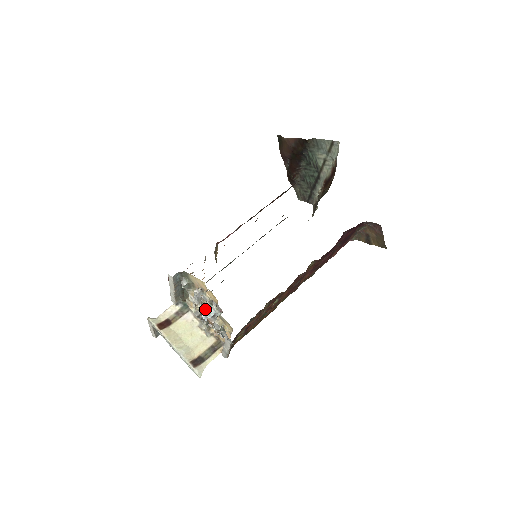
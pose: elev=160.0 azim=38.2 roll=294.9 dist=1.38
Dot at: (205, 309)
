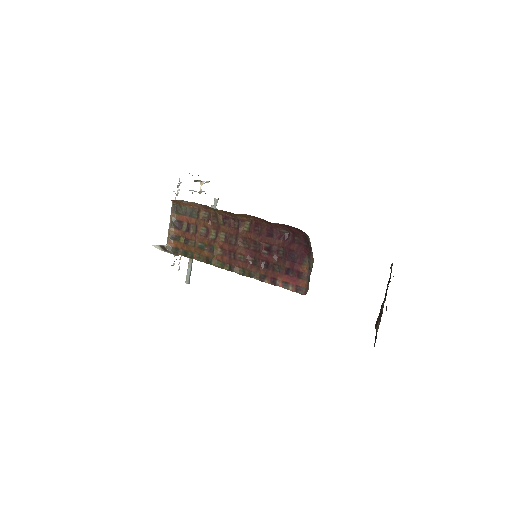
Dot at: (193, 190)
